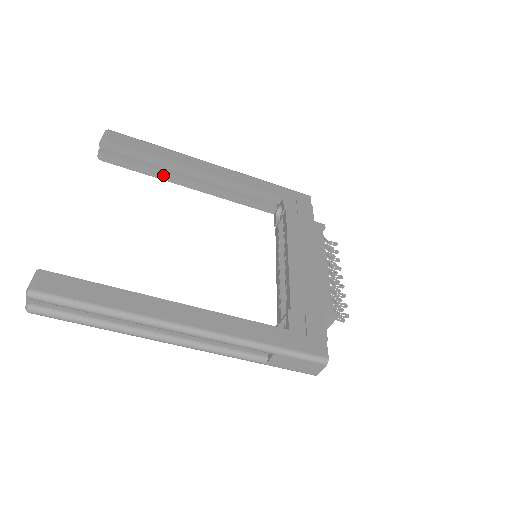
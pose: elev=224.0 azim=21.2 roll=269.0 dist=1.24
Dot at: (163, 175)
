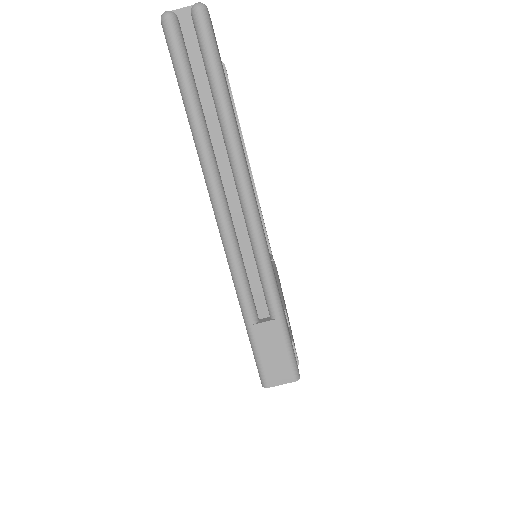
Dot at: occluded
